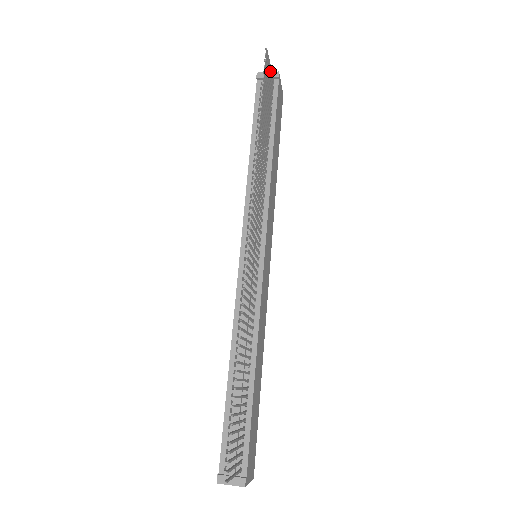
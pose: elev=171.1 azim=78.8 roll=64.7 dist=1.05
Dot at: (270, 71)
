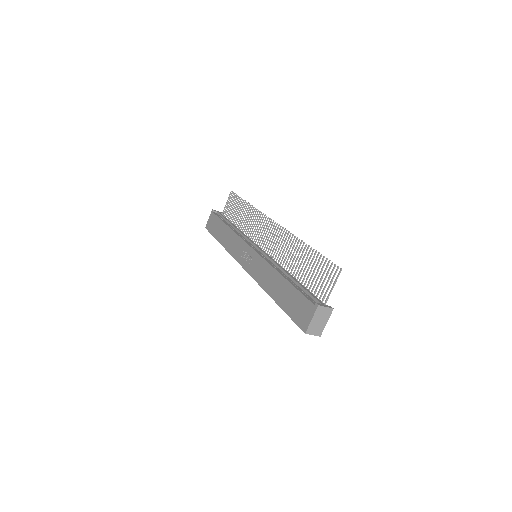
Dot at: (225, 206)
